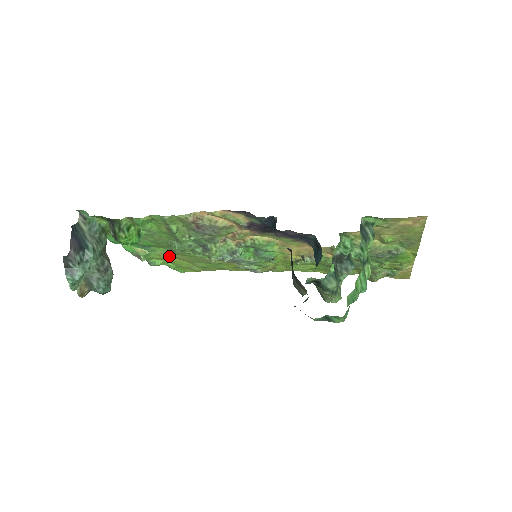
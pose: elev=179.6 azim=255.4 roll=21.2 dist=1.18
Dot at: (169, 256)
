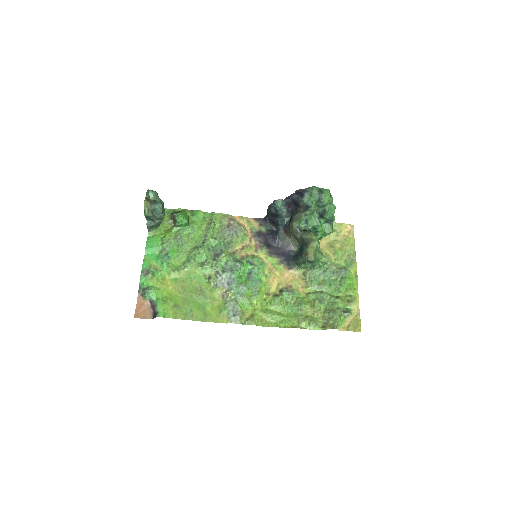
Dot at: (169, 284)
